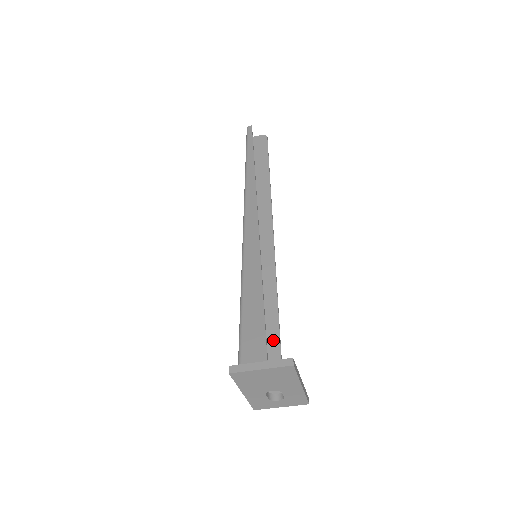
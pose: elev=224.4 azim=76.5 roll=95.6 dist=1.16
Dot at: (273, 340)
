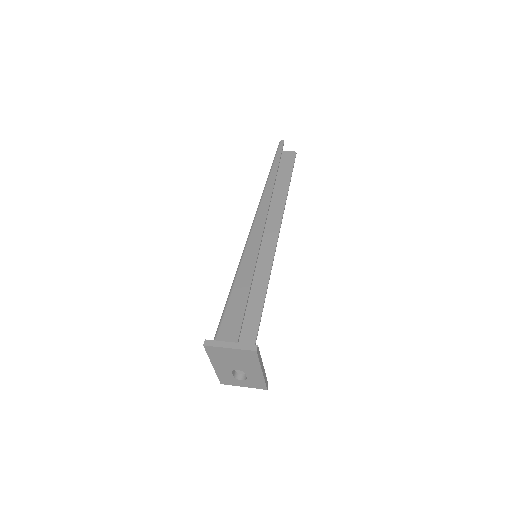
Dot at: (252, 330)
